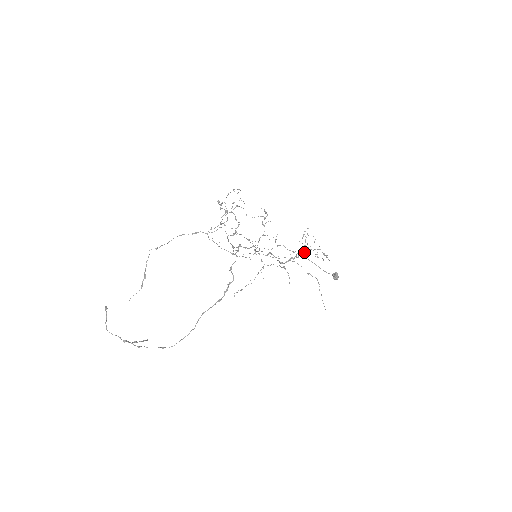
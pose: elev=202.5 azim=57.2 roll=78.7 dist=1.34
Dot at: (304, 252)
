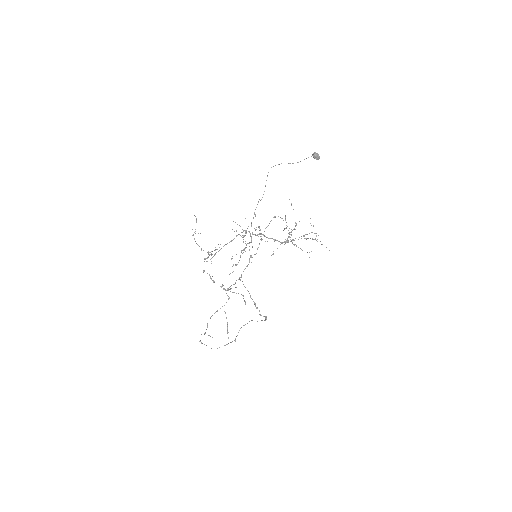
Dot at: (292, 230)
